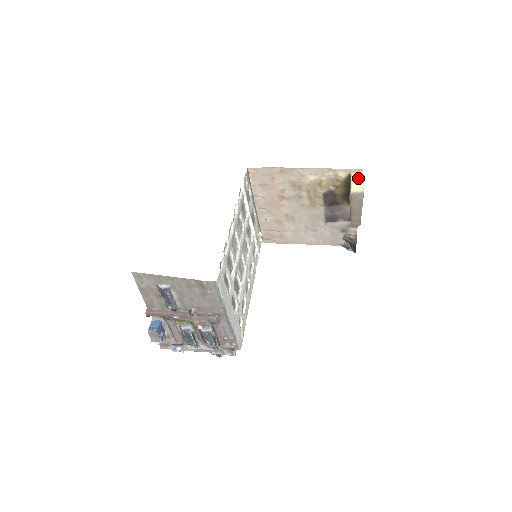
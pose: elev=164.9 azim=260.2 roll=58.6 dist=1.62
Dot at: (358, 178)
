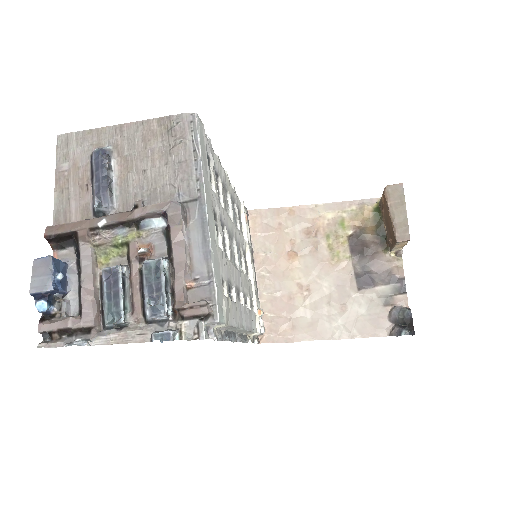
Dot at: occluded
